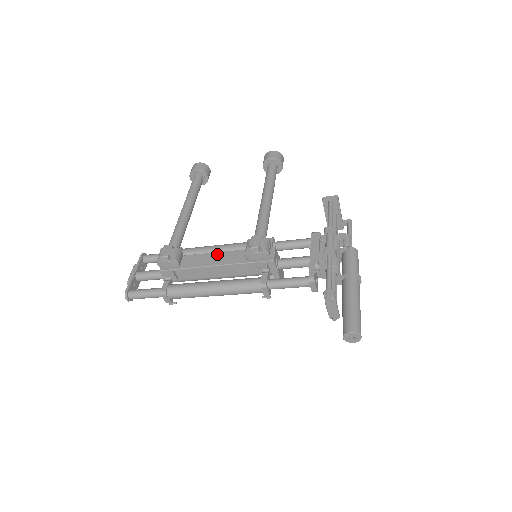
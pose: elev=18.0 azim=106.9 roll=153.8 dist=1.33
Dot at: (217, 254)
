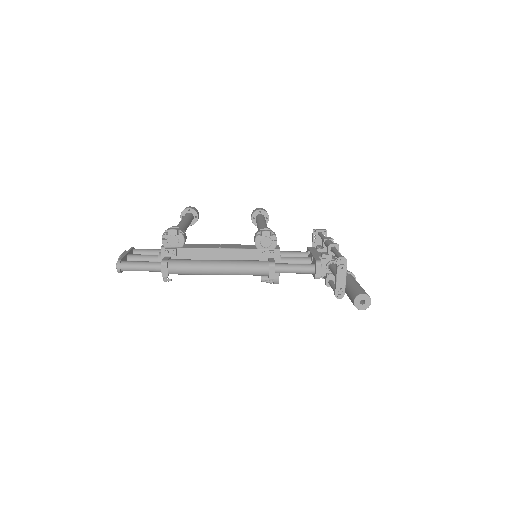
Dot at: (221, 244)
